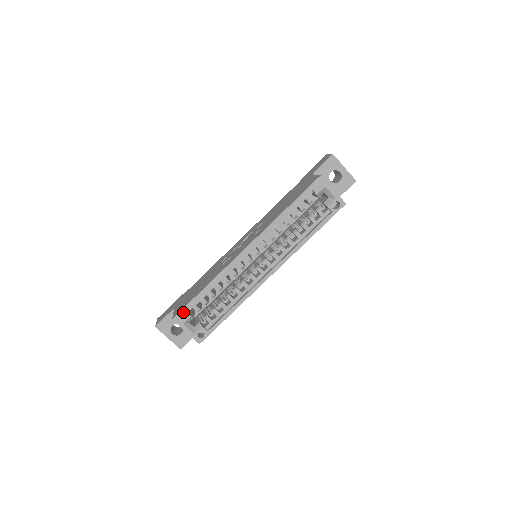
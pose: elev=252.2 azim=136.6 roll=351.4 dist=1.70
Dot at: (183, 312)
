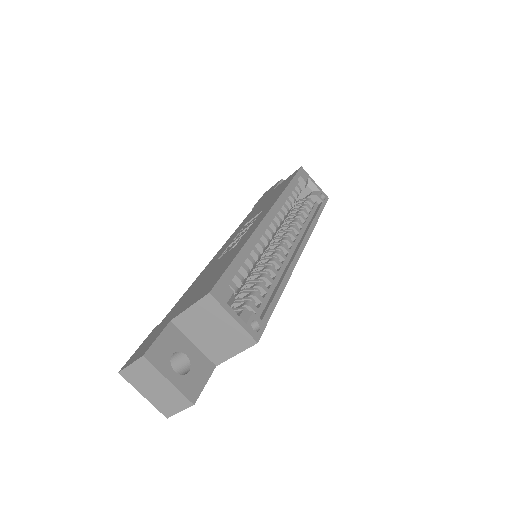
Dot at: (222, 283)
